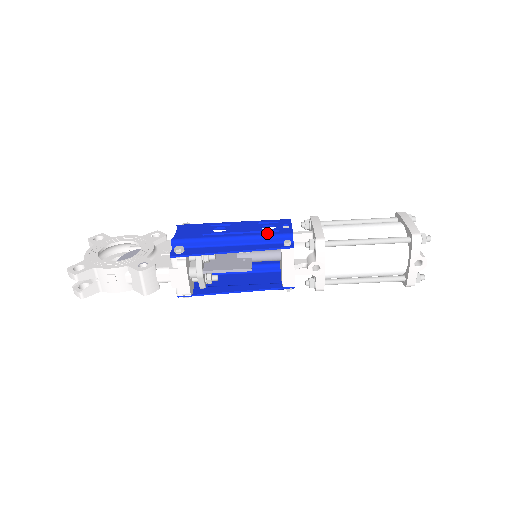
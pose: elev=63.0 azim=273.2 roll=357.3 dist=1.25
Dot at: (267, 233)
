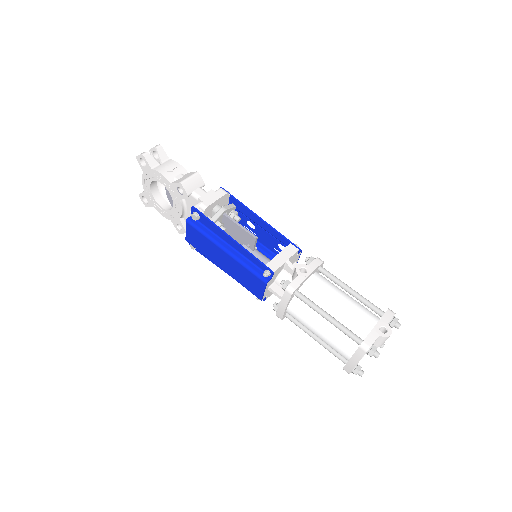
Dot at: occluded
